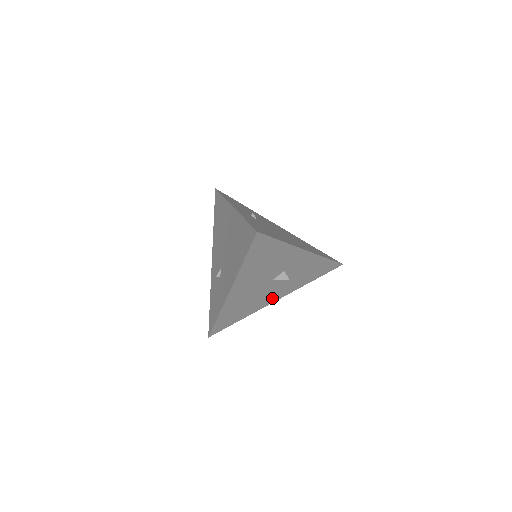
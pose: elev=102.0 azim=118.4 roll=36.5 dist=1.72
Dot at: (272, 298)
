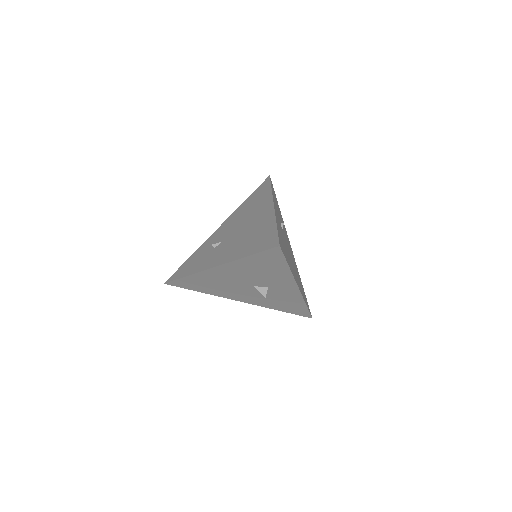
Dot at: (239, 297)
